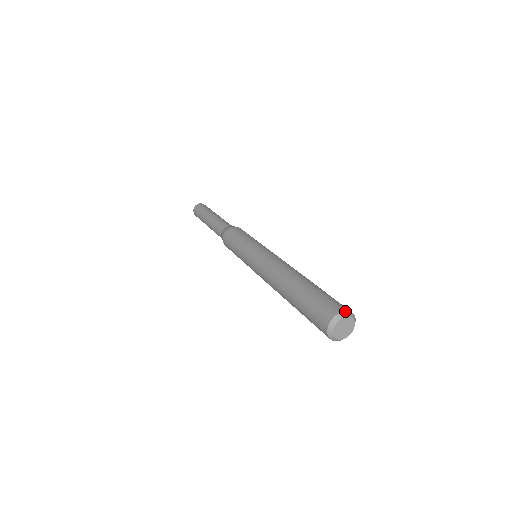
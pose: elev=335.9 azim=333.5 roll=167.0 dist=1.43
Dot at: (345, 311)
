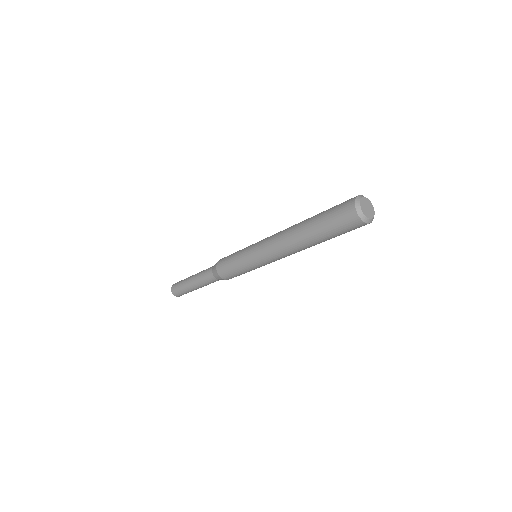
Dot at: (363, 196)
